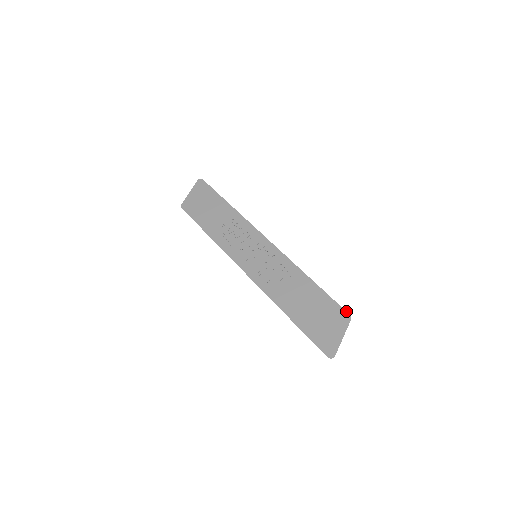
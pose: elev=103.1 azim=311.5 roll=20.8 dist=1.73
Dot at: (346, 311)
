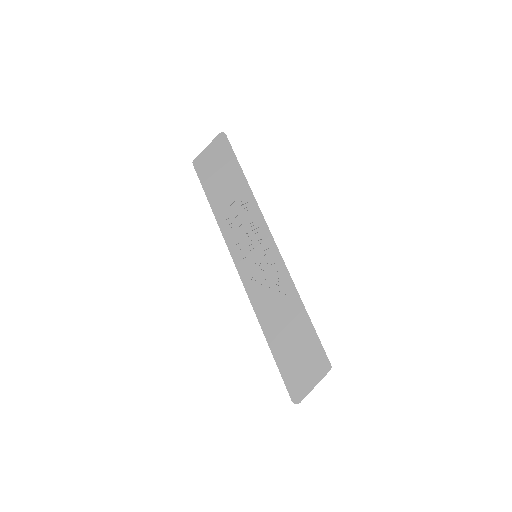
Dot at: (328, 359)
